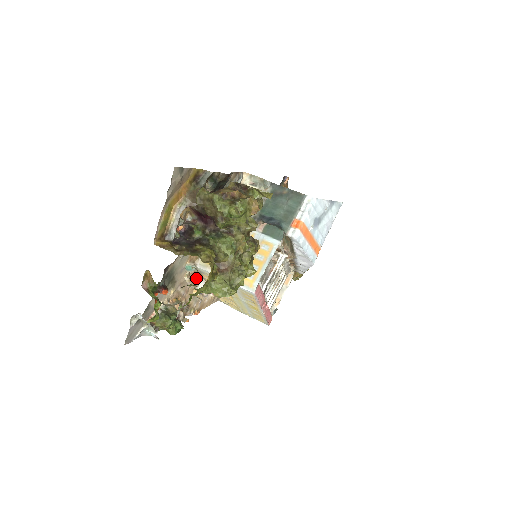
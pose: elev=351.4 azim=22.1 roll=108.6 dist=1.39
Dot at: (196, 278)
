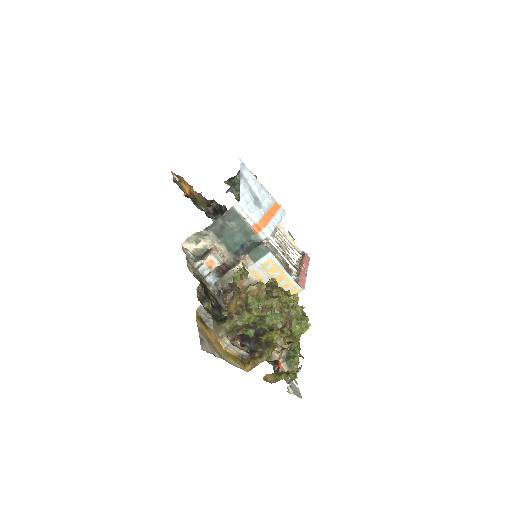
Dot at: occluded
